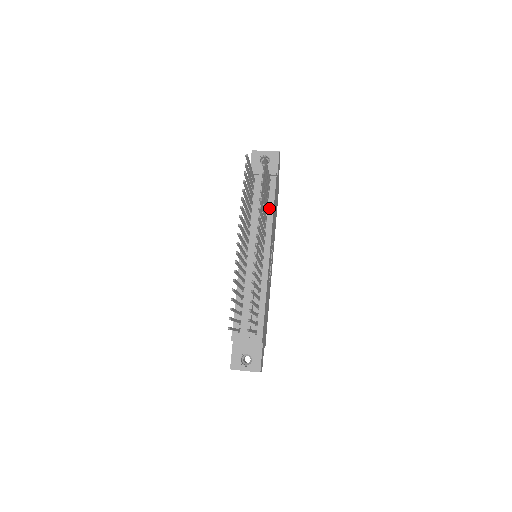
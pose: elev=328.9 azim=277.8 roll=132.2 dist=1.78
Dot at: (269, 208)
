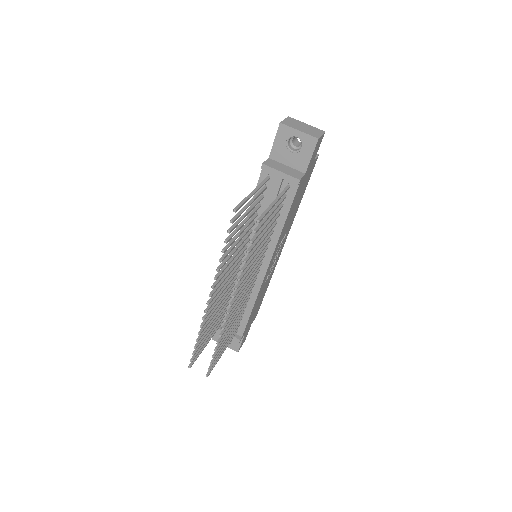
Dot at: (279, 220)
